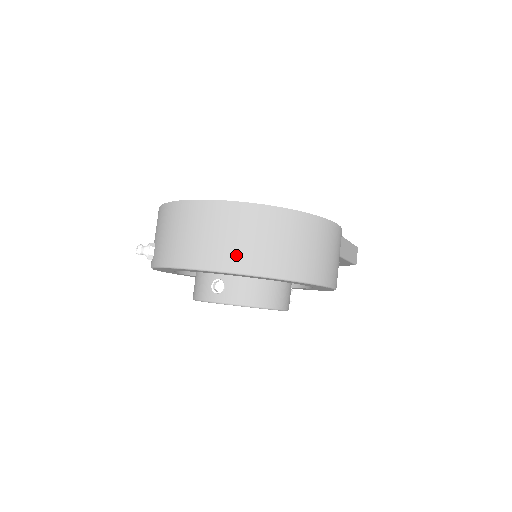
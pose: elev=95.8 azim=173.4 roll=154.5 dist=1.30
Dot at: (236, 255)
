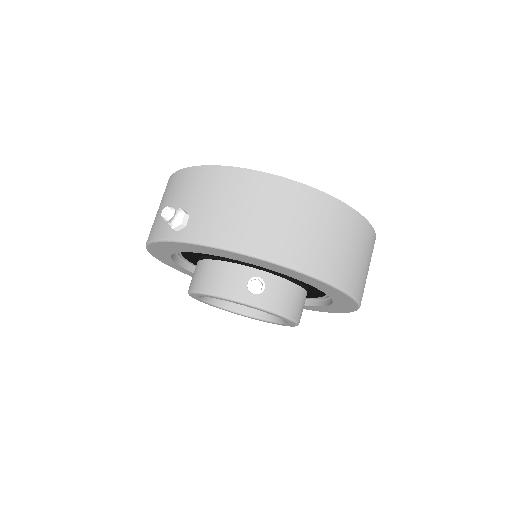
Dot at: (323, 258)
